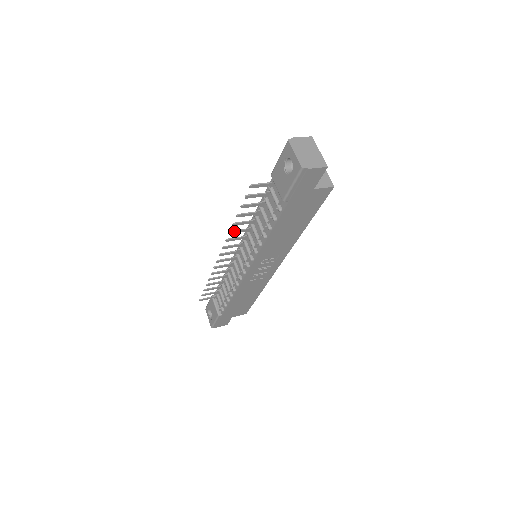
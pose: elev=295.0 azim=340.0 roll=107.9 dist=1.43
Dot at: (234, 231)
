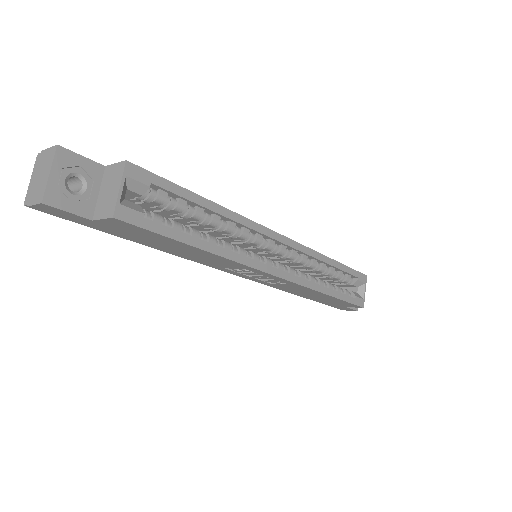
Dot at: occluded
